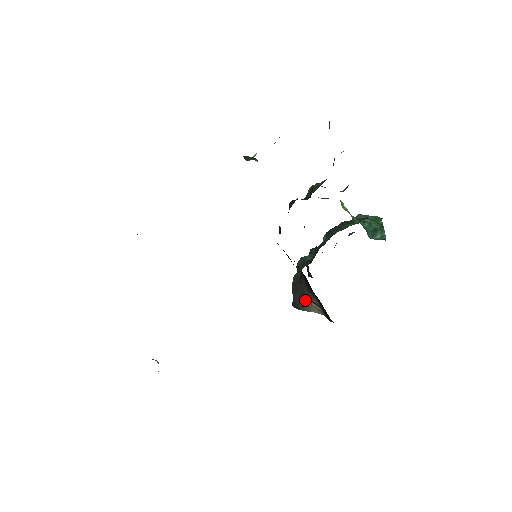
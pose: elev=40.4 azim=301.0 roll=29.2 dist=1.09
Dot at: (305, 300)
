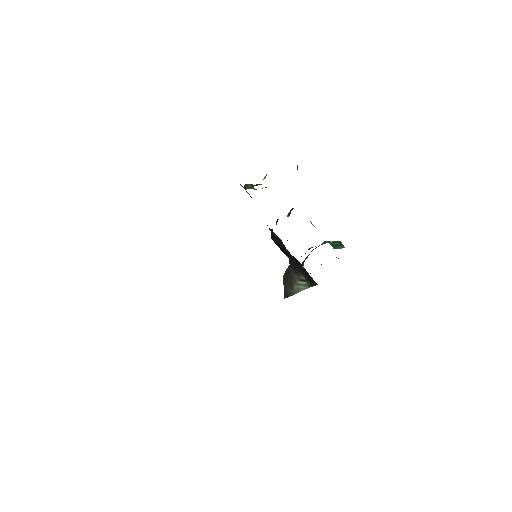
Dot at: (294, 284)
